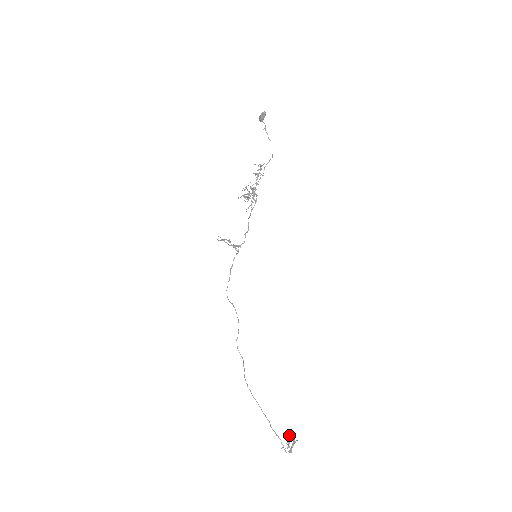
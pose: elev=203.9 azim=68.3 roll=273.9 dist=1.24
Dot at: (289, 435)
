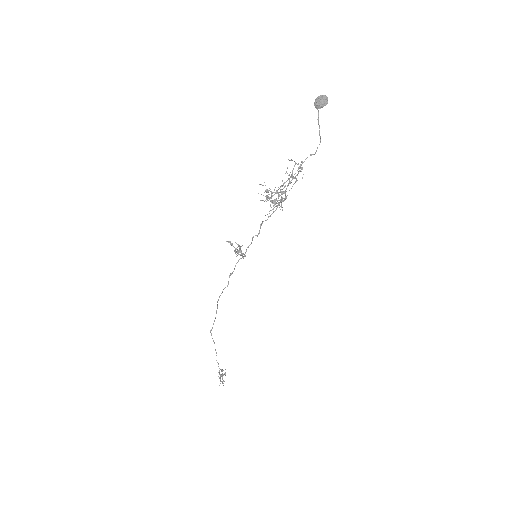
Dot at: (222, 371)
